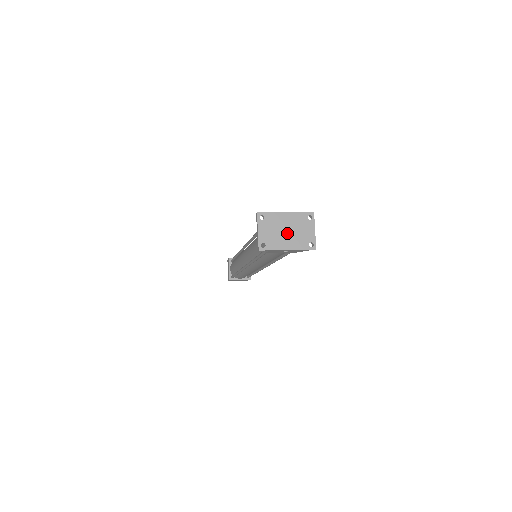
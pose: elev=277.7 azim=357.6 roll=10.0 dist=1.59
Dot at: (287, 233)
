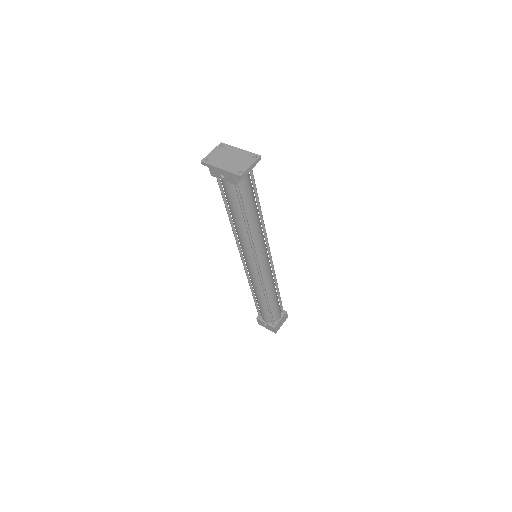
Dot at: (229, 159)
